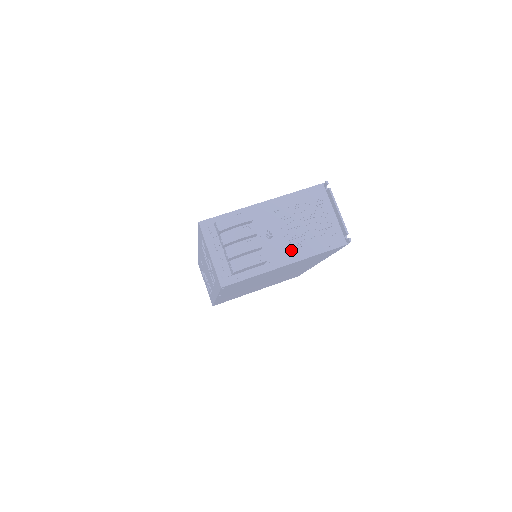
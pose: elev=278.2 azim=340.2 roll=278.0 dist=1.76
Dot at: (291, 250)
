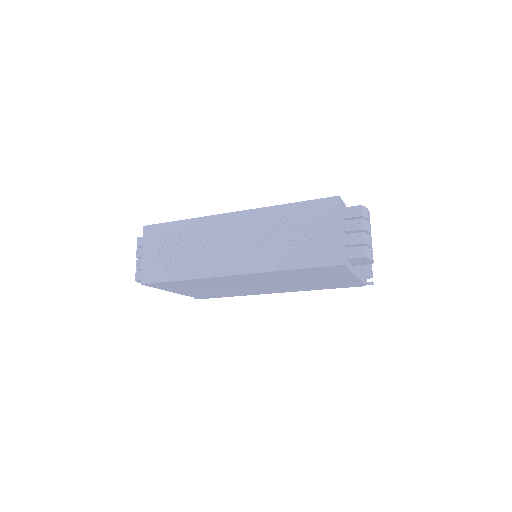
Dot at: (357, 266)
